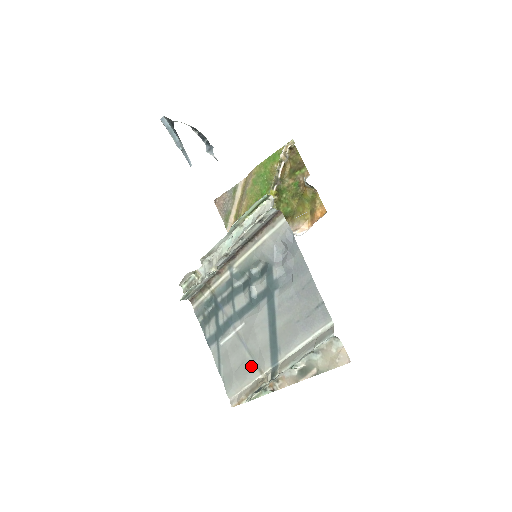
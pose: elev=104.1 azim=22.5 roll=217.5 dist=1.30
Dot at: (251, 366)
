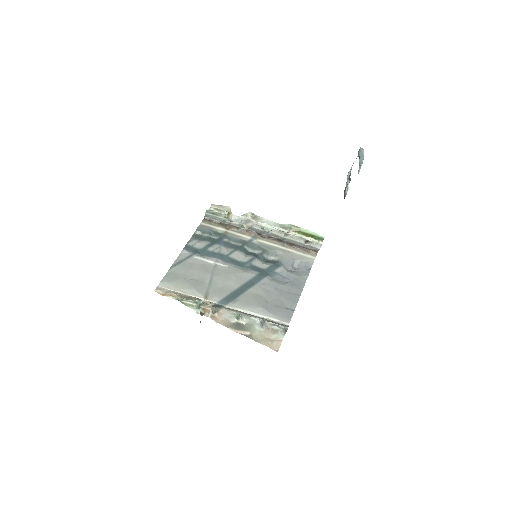
Dot at: (203, 288)
